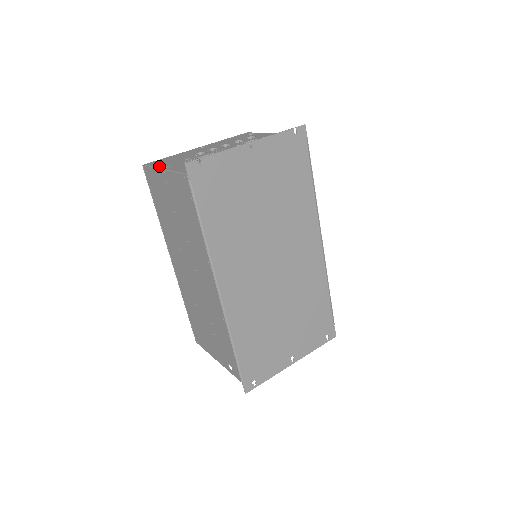
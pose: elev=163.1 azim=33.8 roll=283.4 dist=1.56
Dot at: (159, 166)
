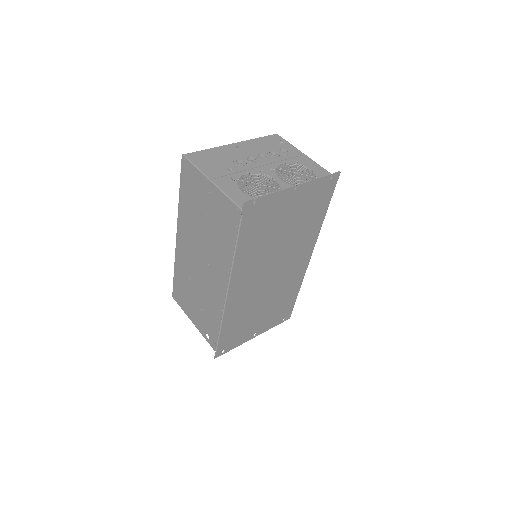
Dot at: (204, 171)
